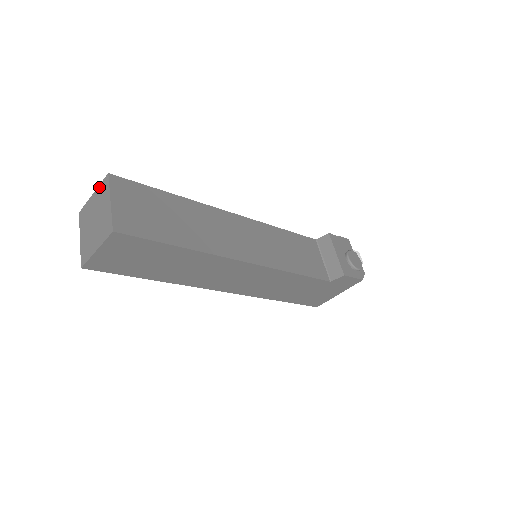
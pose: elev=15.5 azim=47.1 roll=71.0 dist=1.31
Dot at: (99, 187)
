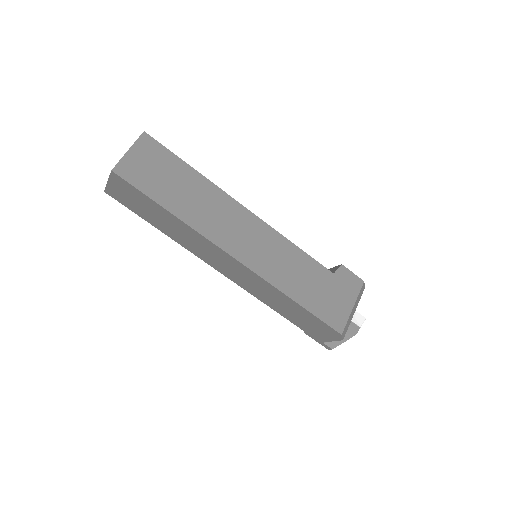
Dot at: occluded
